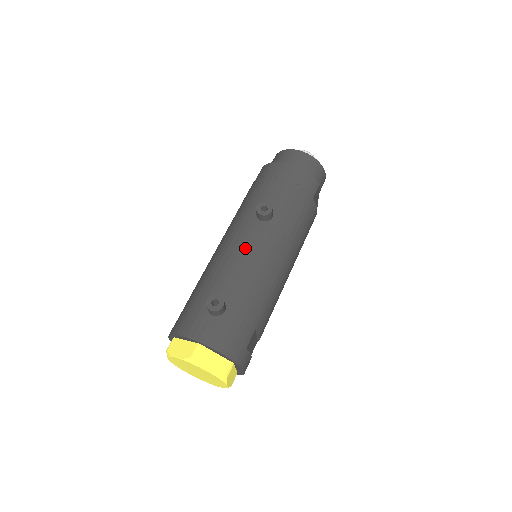
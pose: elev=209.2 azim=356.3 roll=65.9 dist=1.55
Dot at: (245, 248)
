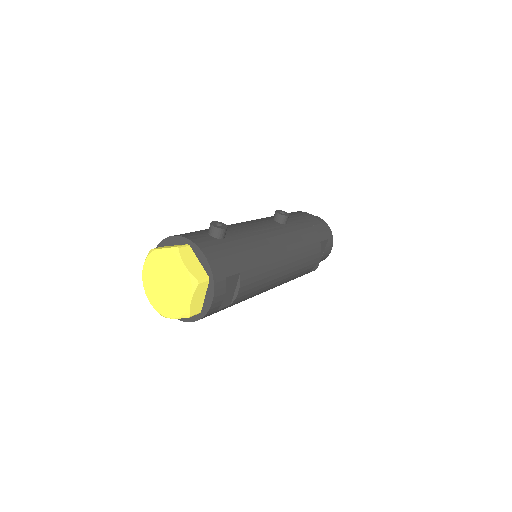
Dot at: (256, 224)
